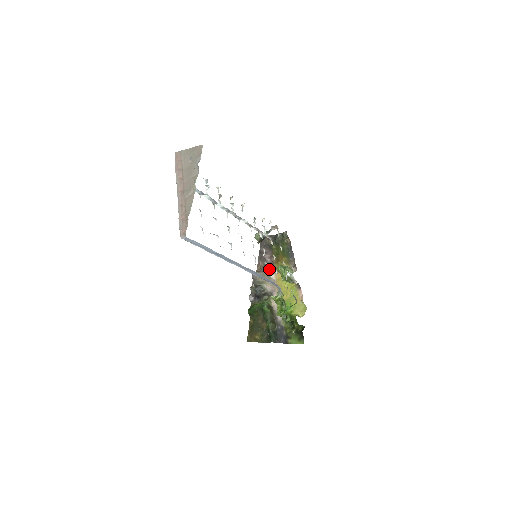
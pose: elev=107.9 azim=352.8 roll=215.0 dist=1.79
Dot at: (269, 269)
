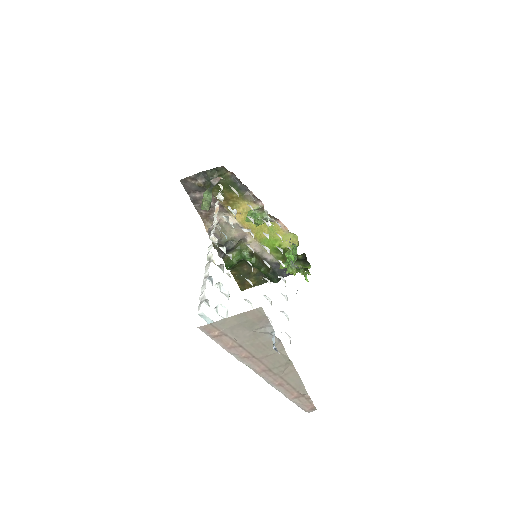
Dot at: (221, 215)
